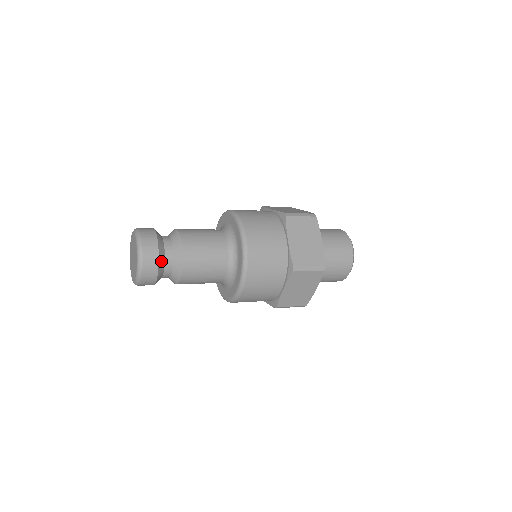
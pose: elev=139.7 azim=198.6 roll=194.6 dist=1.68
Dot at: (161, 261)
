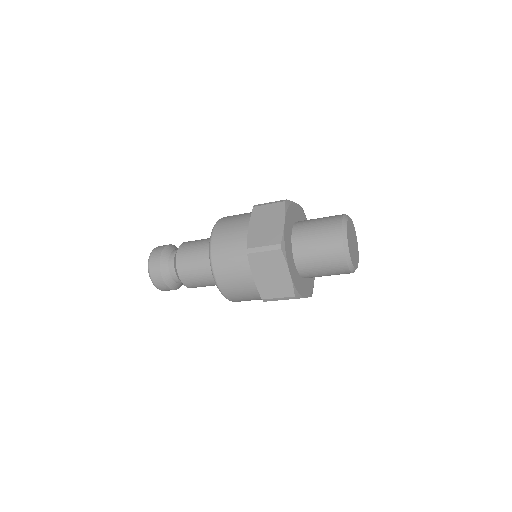
Dot at: (163, 265)
